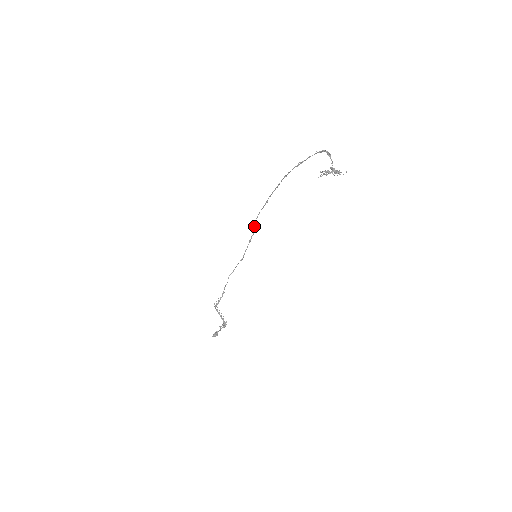
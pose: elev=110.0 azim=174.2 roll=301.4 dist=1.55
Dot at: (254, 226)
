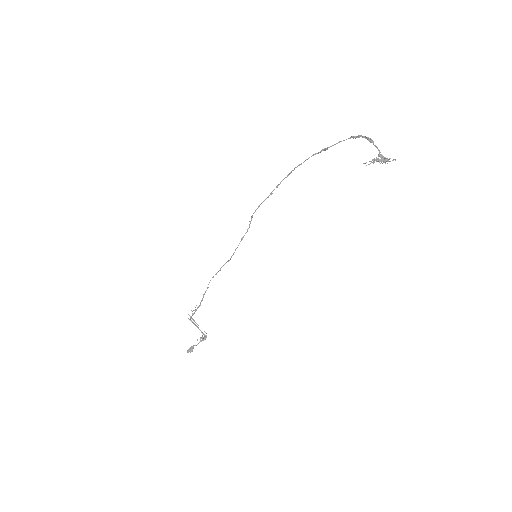
Dot at: (250, 222)
